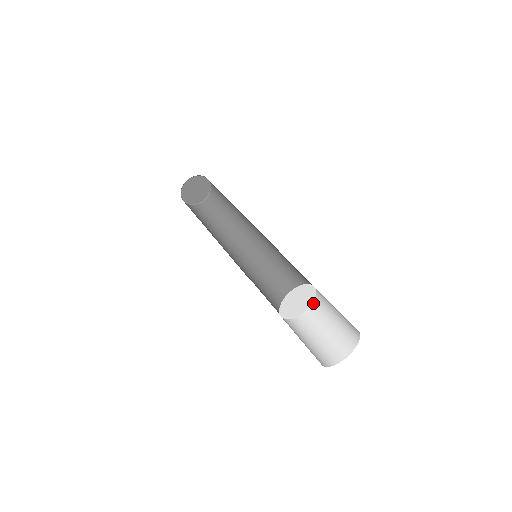
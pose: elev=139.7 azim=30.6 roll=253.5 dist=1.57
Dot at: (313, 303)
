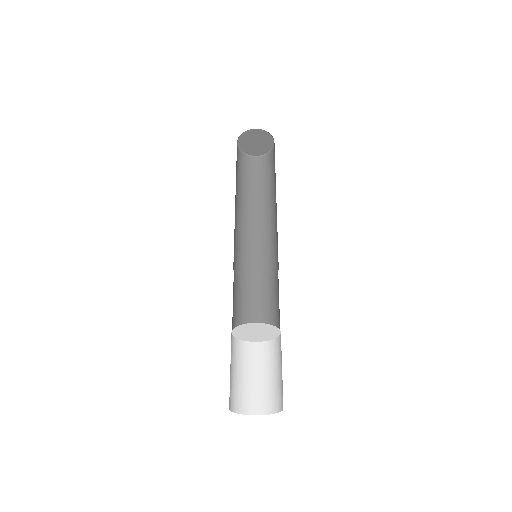
Dot at: (258, 343)
